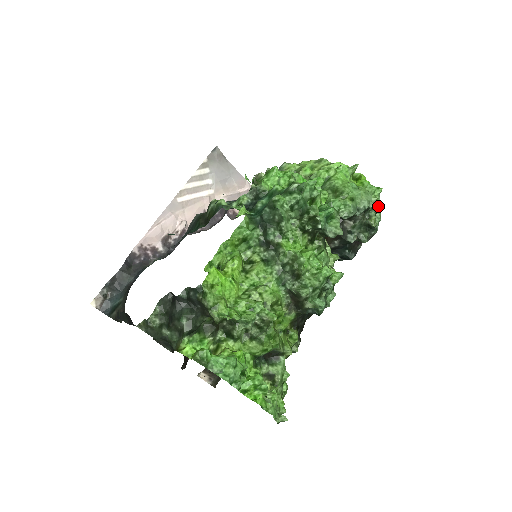
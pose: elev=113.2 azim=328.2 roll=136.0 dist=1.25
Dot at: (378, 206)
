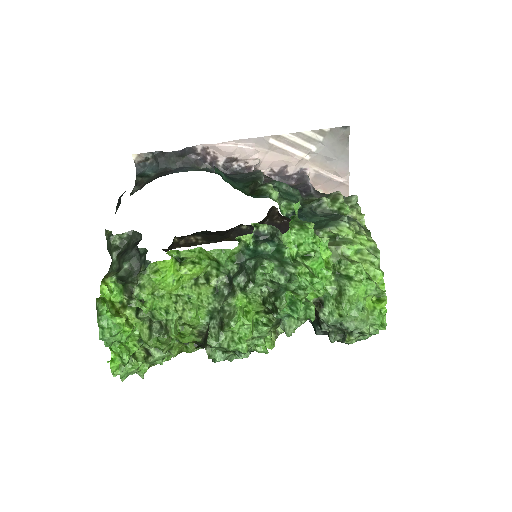
Dot at: occluded
